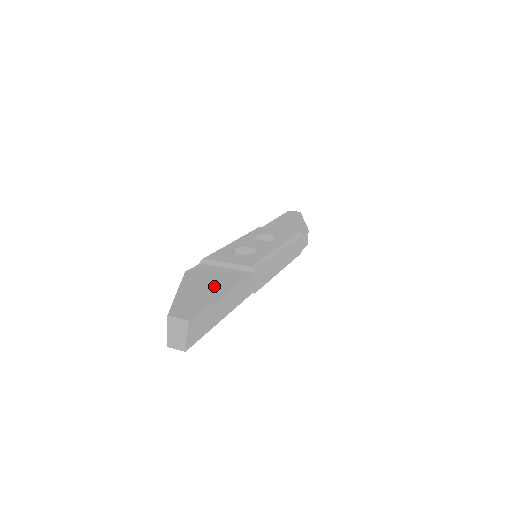
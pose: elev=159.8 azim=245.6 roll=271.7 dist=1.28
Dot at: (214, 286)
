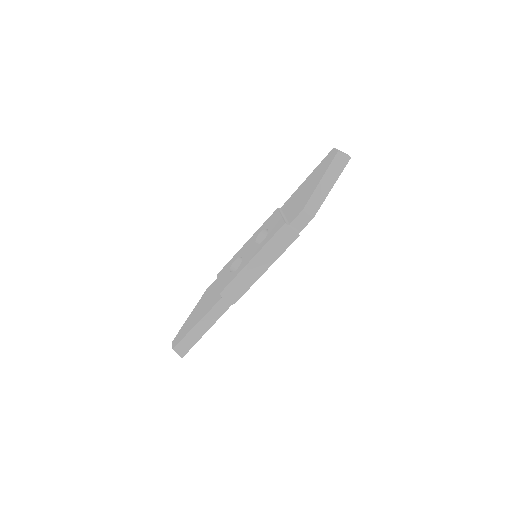
Dot at: (200, 313)
